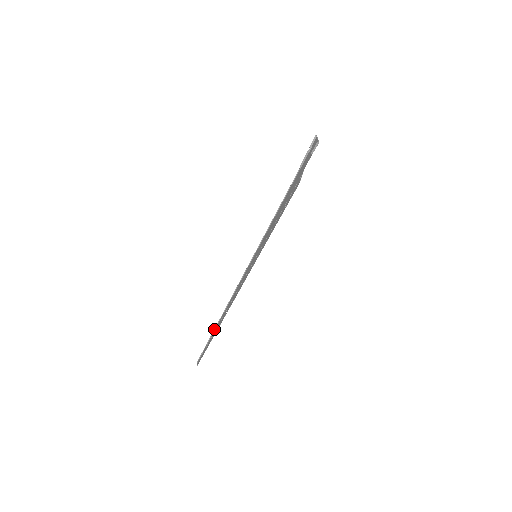
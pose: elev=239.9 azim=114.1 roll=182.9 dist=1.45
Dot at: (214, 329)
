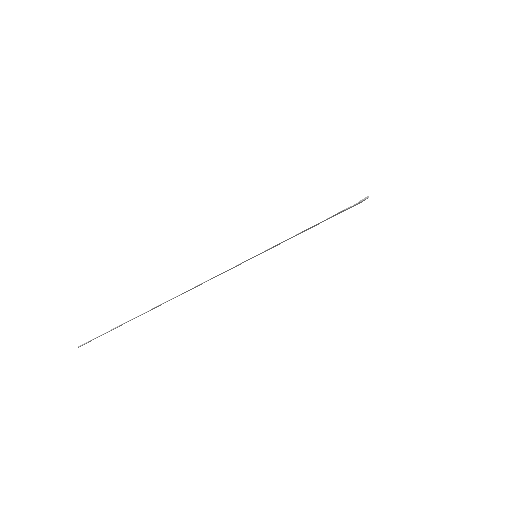
Dot at: (142, 314)
